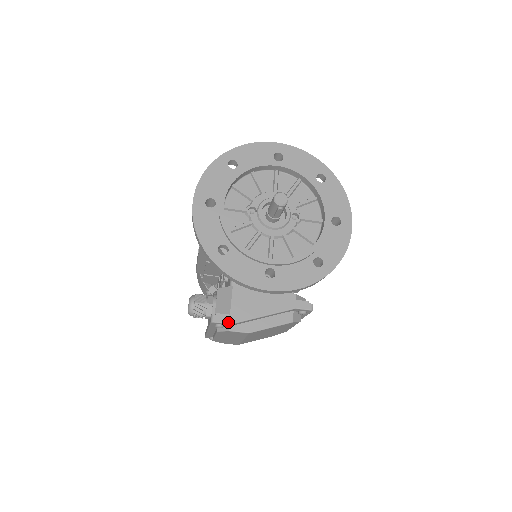
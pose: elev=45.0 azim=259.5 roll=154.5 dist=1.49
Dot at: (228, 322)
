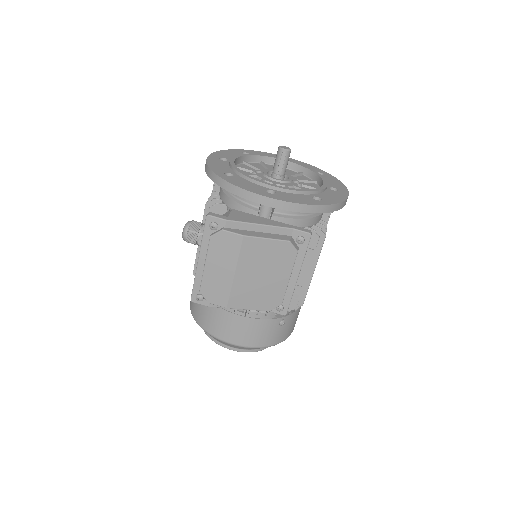
Dot at: (224, 218)
